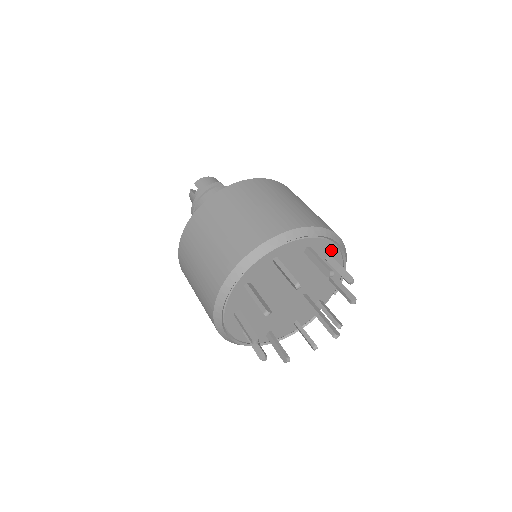
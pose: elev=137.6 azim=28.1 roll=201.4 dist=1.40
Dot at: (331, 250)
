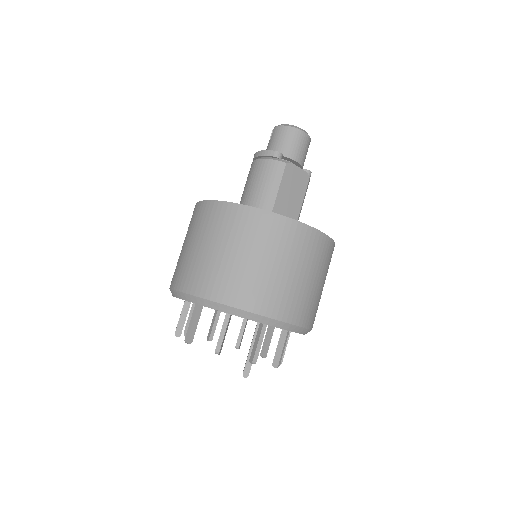
Dot at: occluded
